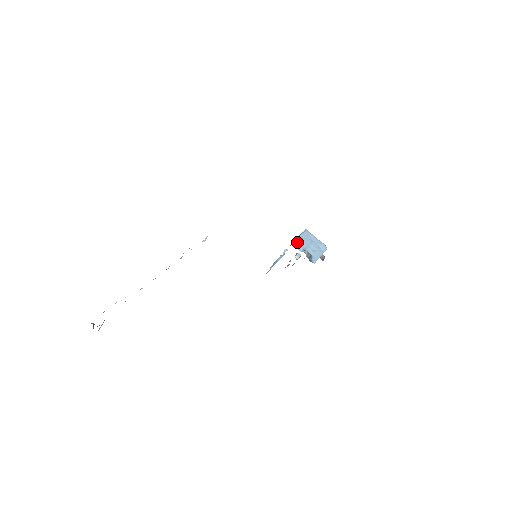
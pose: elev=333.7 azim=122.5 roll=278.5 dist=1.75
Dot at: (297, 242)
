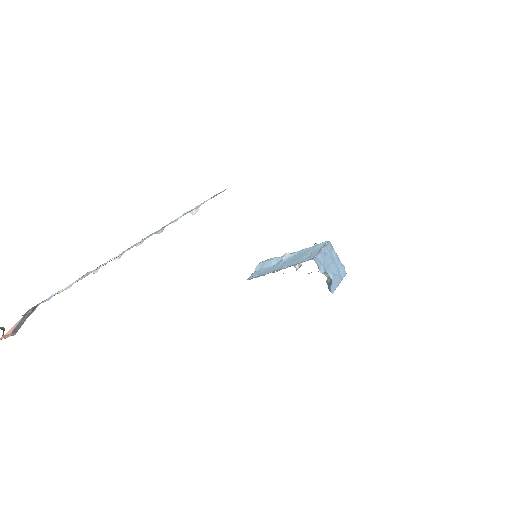
Dot at: (319, 258)
